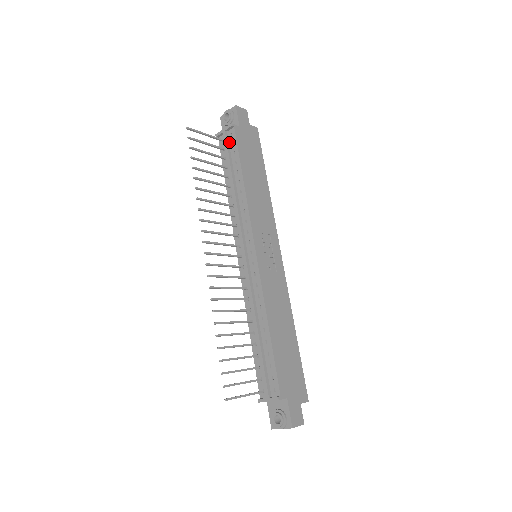
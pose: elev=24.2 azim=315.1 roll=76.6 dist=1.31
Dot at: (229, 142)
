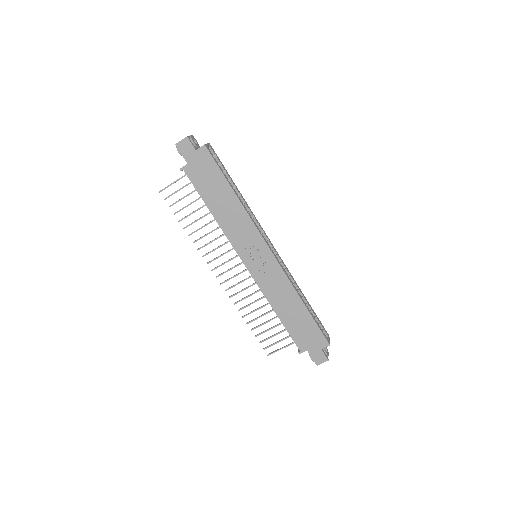
Dot at: occluded
